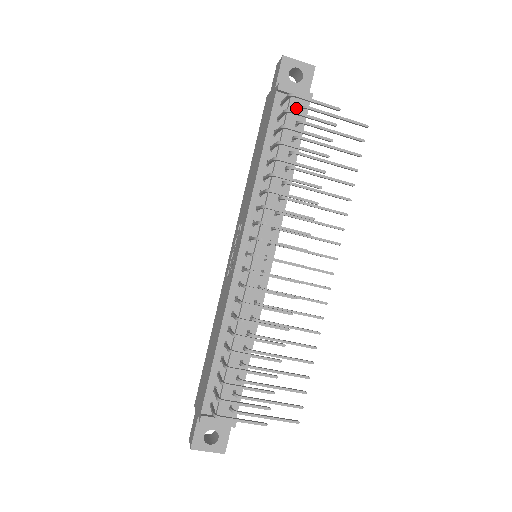
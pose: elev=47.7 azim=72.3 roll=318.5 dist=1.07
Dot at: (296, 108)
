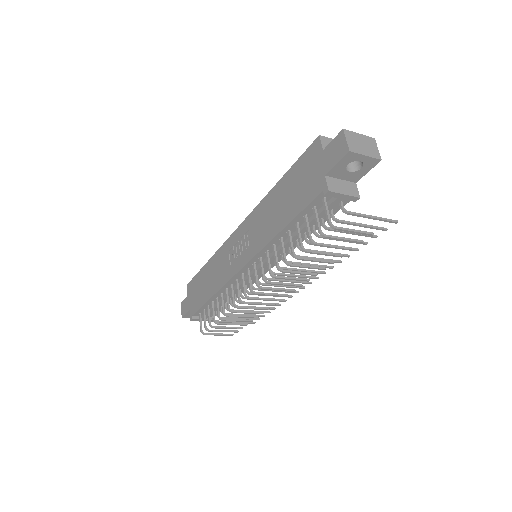
Dot at: occluded
